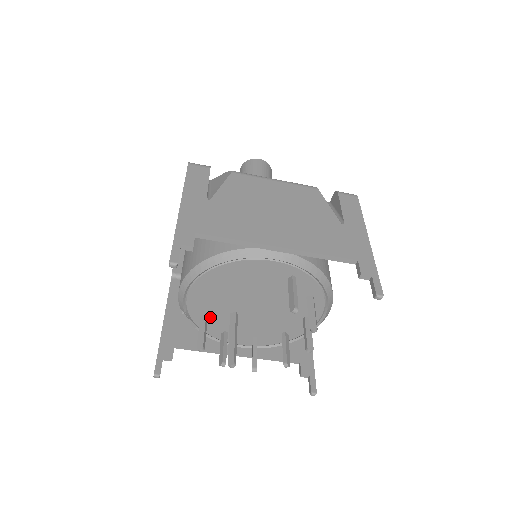
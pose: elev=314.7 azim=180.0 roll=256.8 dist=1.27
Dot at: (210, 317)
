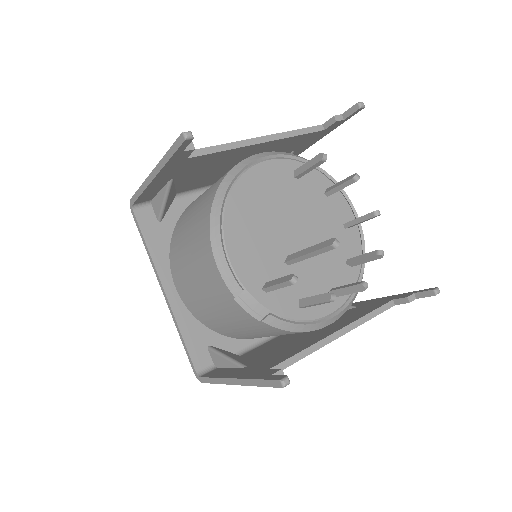
Dot at: occluded
